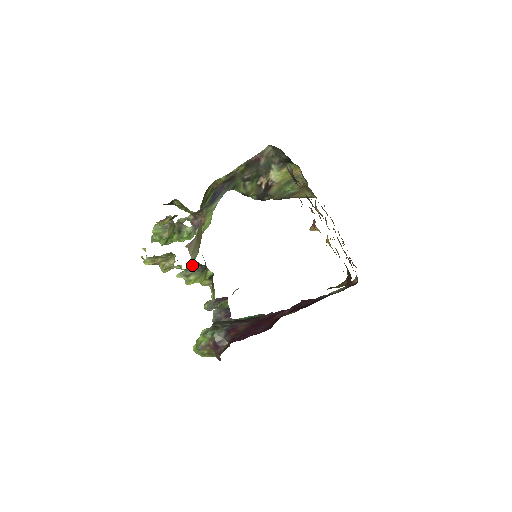
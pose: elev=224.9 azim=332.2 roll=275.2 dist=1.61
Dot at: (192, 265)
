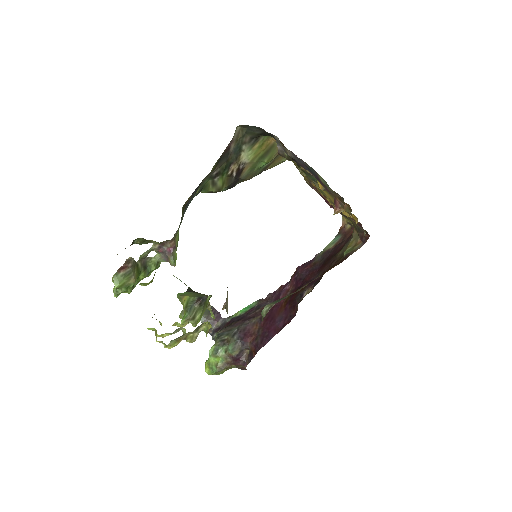
Dot at: (189, 302)
